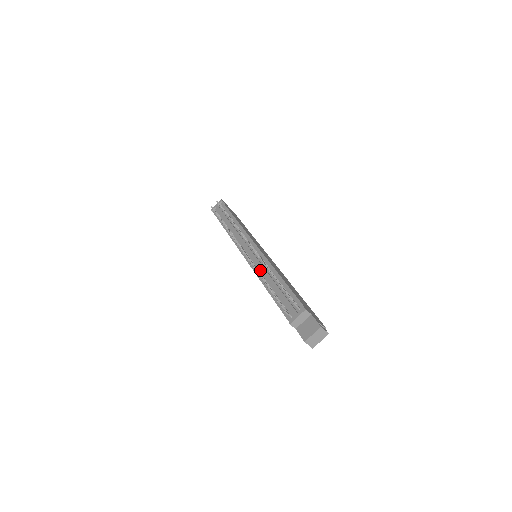
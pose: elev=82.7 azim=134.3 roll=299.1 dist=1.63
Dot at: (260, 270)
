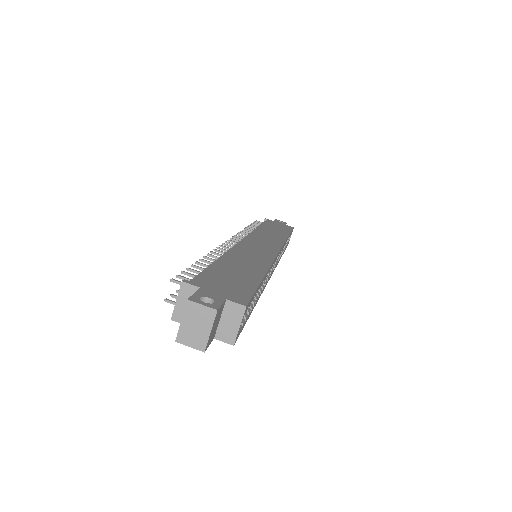
Dot at: occluded
